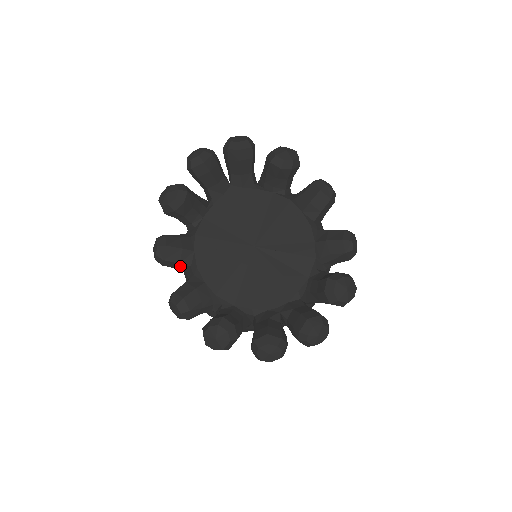
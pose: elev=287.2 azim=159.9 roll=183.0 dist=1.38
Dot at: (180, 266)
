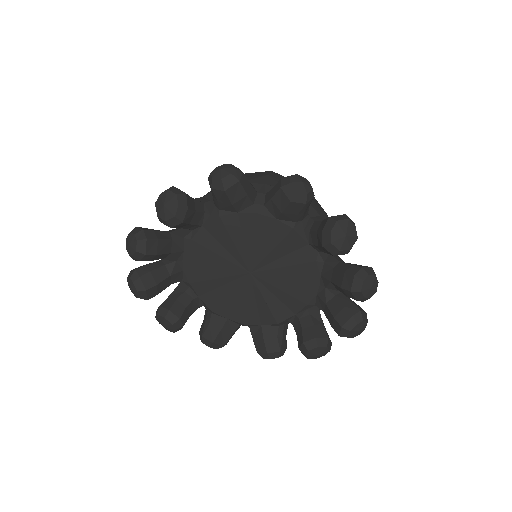
Dot at: occluded
